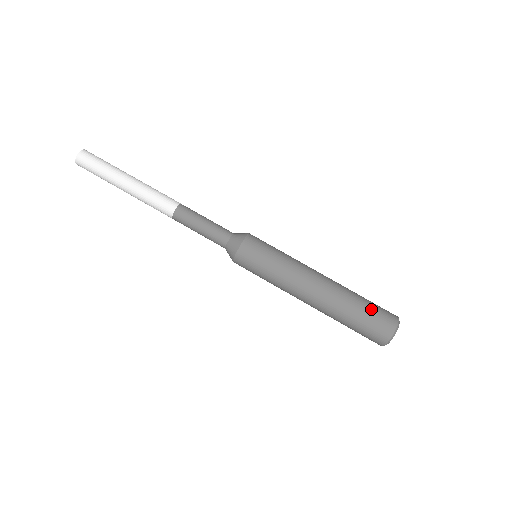
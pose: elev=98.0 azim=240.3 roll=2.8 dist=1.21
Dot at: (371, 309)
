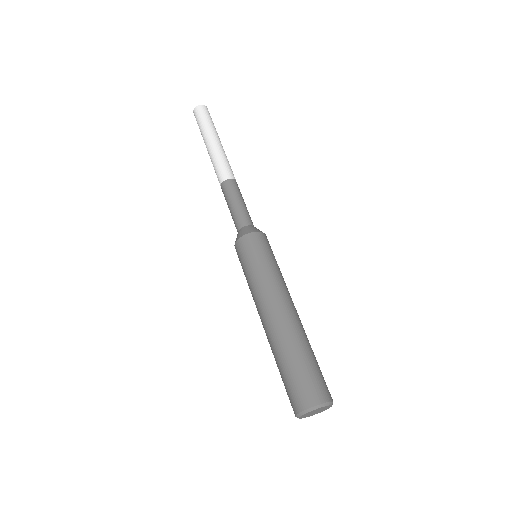
Dot at: (308, 369)
